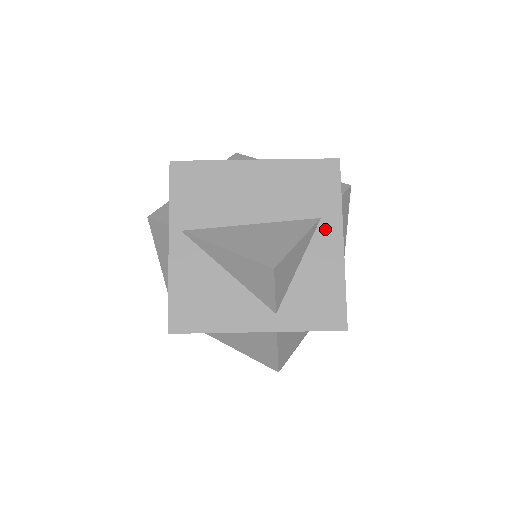
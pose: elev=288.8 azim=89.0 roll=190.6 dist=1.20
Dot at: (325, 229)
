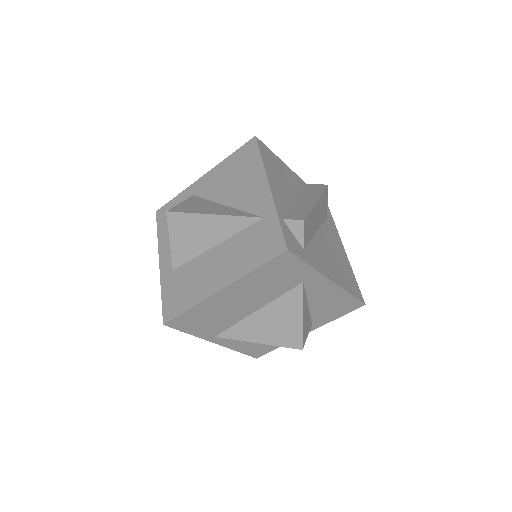
Dot at: (311, 284)
